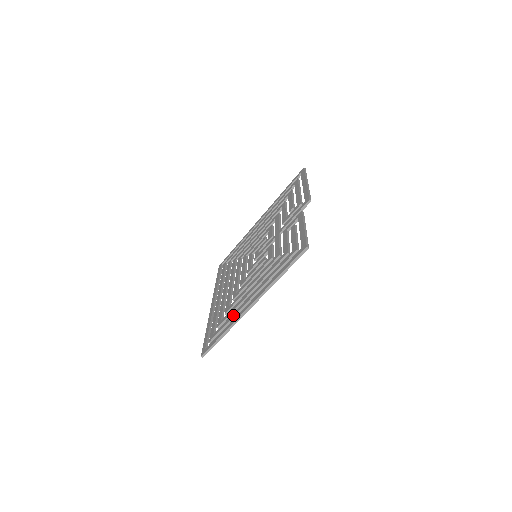
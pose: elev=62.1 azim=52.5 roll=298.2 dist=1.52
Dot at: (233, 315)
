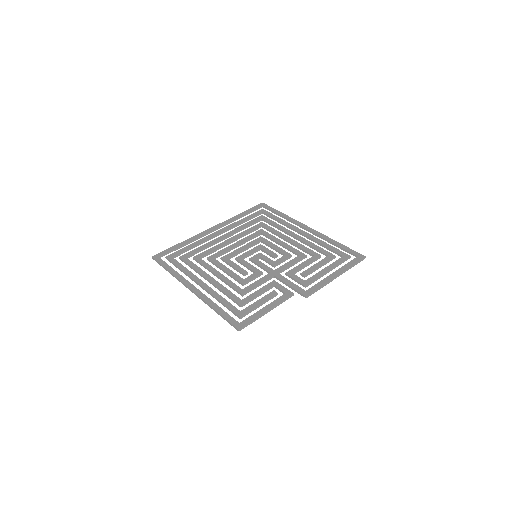
Dot at: (187, 272)
